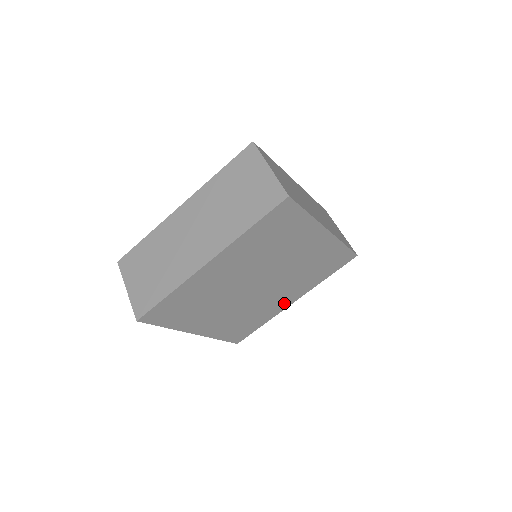
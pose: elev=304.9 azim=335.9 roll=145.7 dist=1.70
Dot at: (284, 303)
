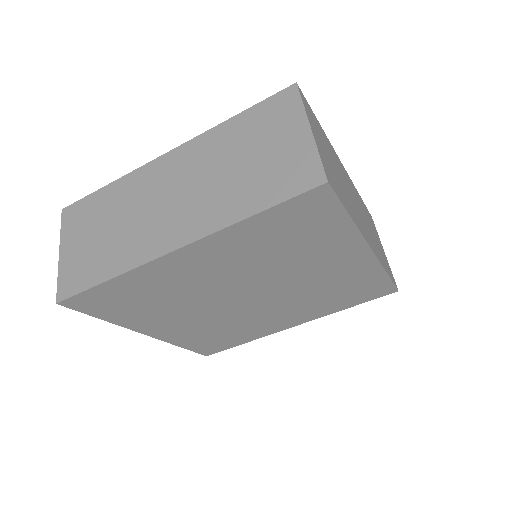
Dot at: (280, 325)
